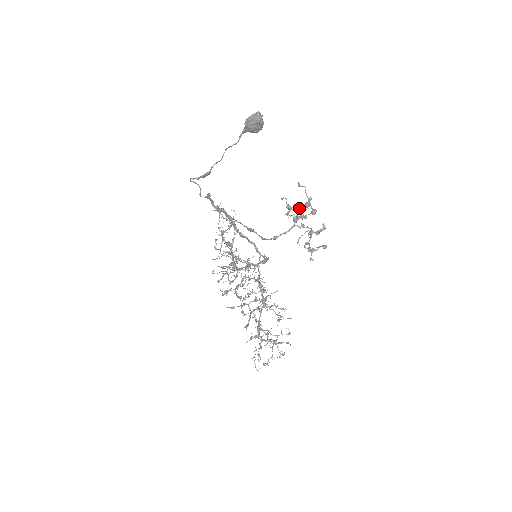
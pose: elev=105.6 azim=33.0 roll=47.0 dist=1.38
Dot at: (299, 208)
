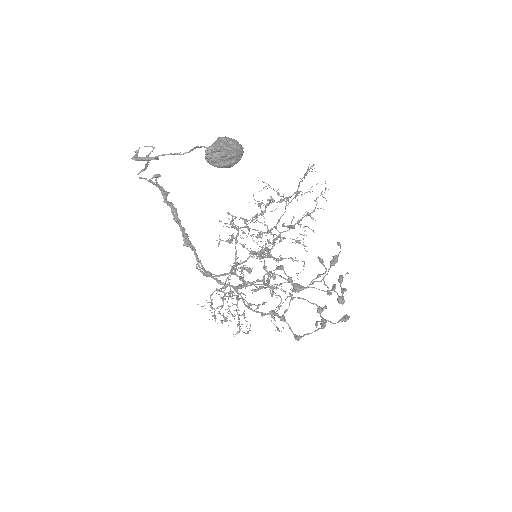
Dot at: (263, 282)
